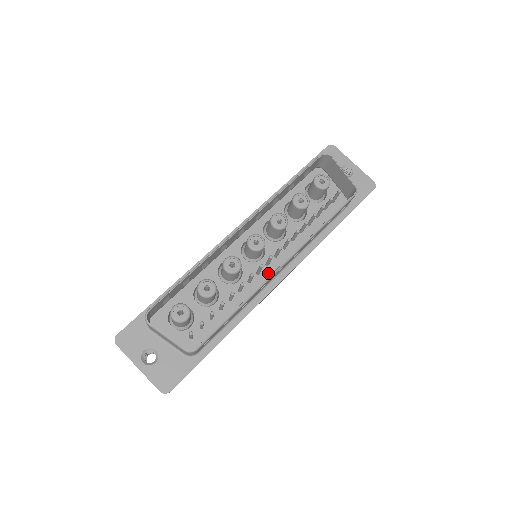
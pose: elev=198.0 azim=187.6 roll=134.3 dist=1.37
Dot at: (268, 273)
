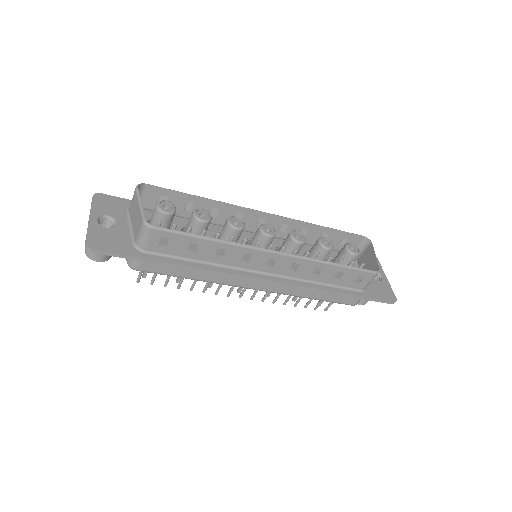
Dot at: occluded
